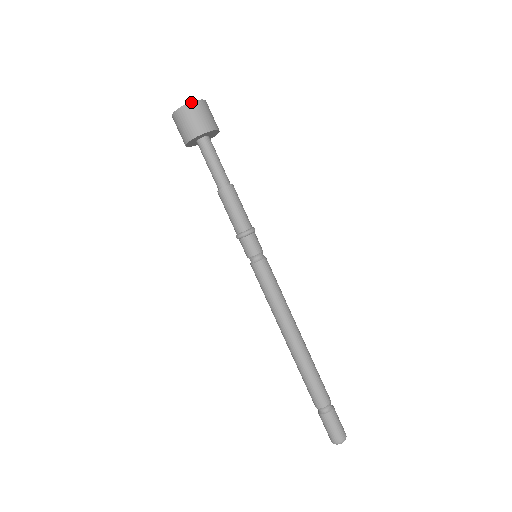
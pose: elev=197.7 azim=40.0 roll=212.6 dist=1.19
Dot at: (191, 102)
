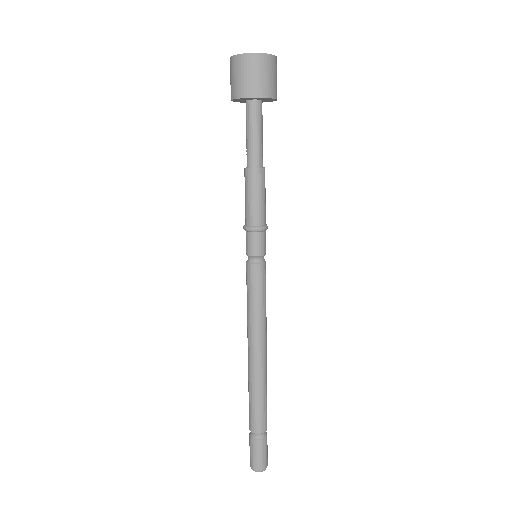
Dot at: occluded
